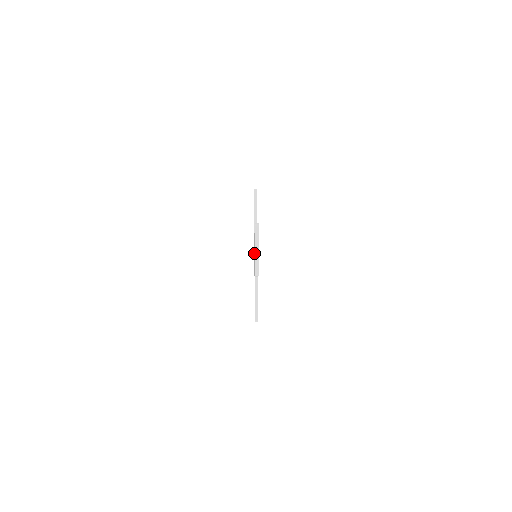
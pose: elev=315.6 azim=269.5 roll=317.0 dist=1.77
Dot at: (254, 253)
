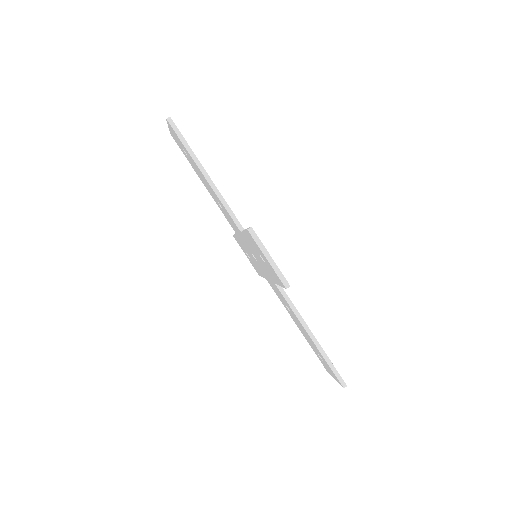
Dot at: (246, 245)
